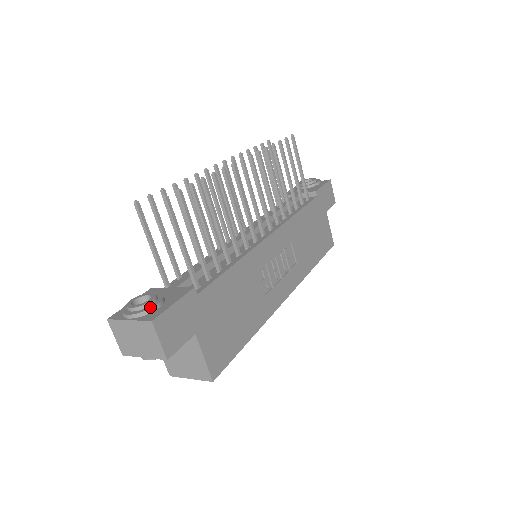
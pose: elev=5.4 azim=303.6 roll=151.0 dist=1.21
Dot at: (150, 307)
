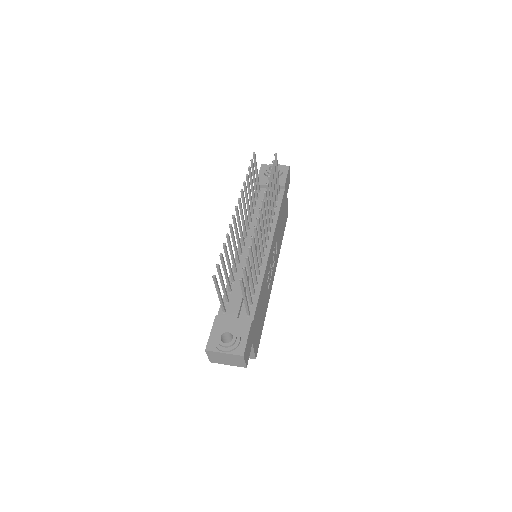
Dot at: (237, 344)
